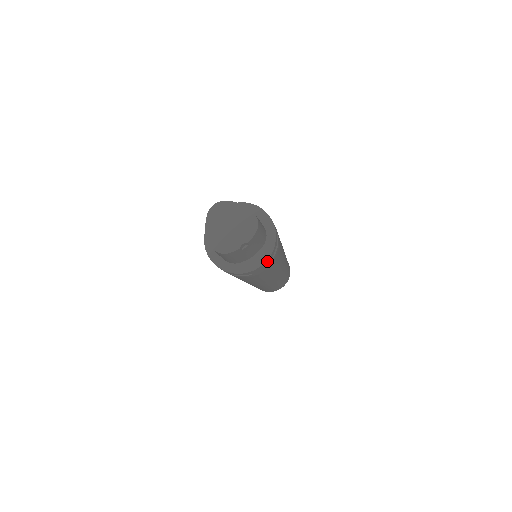
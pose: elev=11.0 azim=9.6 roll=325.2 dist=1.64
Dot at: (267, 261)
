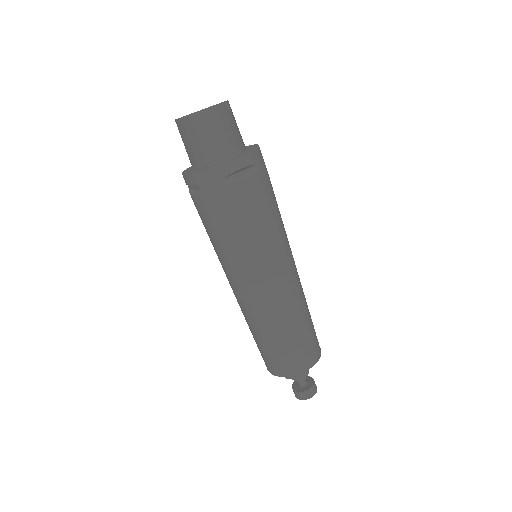
Dot at: (260, 151)
